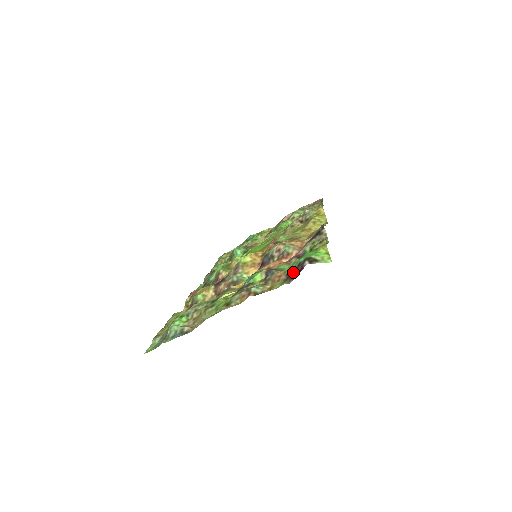
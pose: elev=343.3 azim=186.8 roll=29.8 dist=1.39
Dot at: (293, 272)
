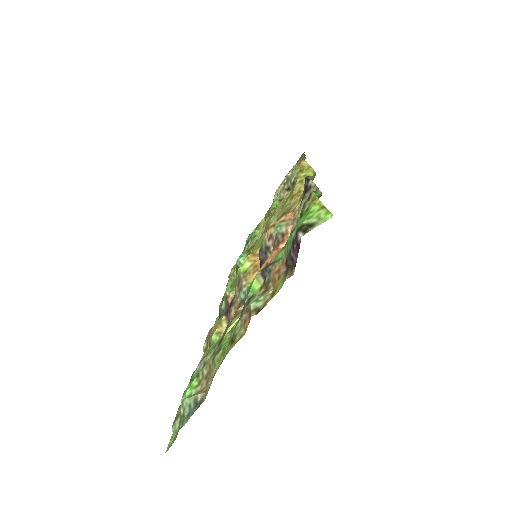
Dot at: (290, 257)
